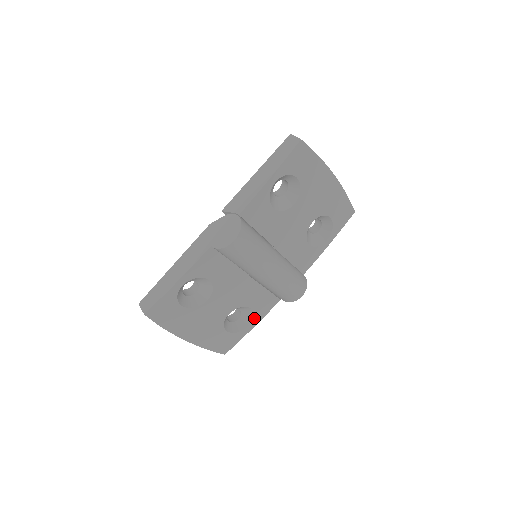
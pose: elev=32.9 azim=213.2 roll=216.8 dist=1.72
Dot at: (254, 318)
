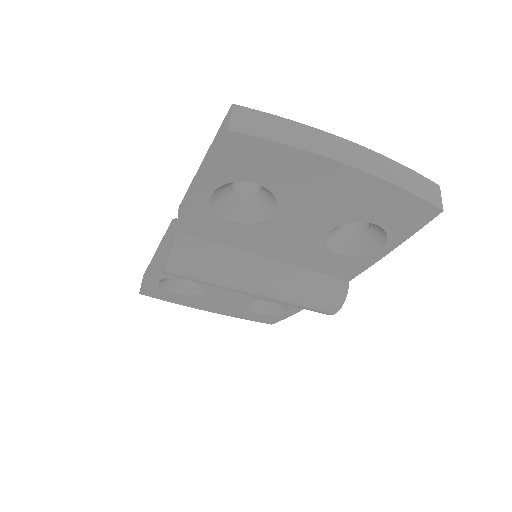
Dot at: (288, 308)
